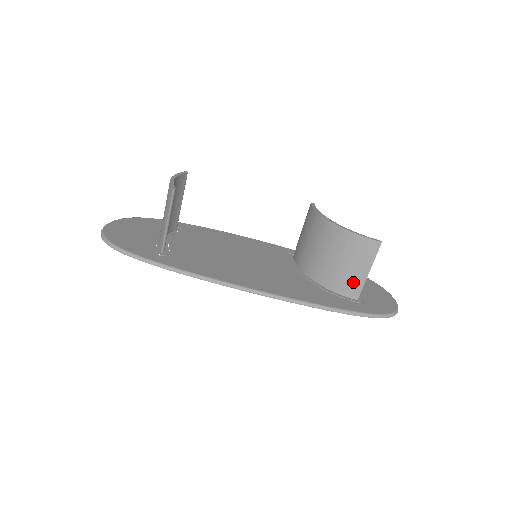
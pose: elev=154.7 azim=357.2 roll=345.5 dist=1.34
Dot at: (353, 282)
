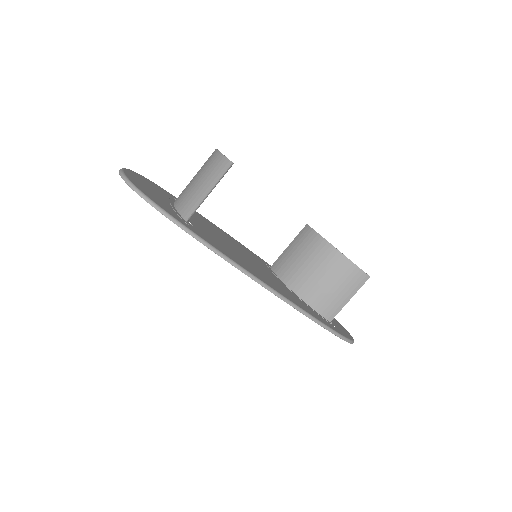
Dot at: (334, 305)
